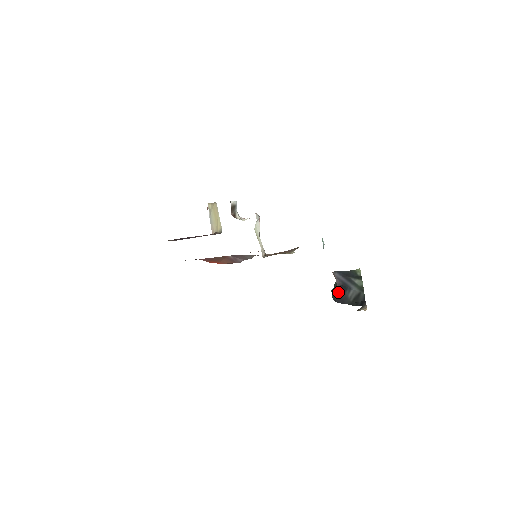
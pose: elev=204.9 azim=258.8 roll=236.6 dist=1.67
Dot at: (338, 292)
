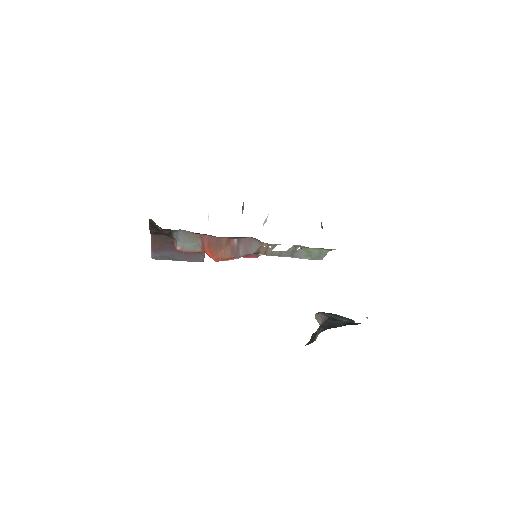
Dot at: (326, 323)
